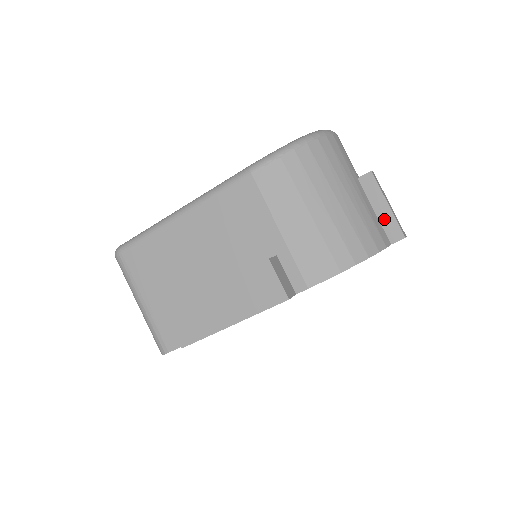
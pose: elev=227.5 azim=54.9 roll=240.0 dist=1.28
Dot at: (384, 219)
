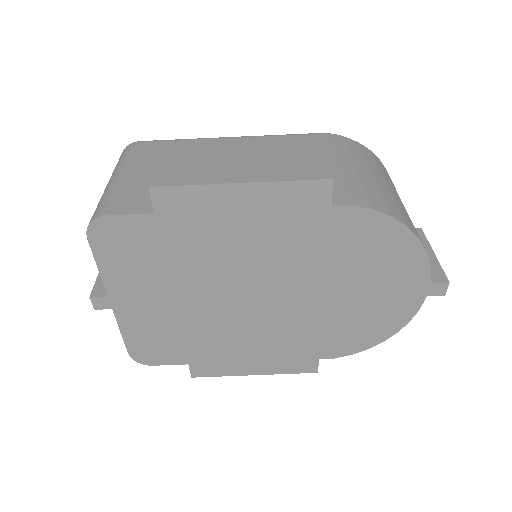
Dot at: occluded
